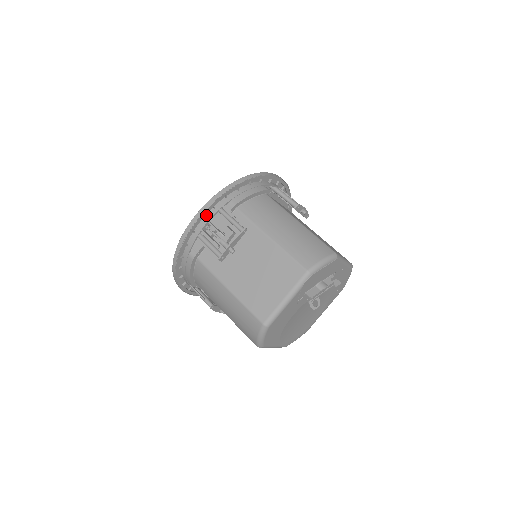
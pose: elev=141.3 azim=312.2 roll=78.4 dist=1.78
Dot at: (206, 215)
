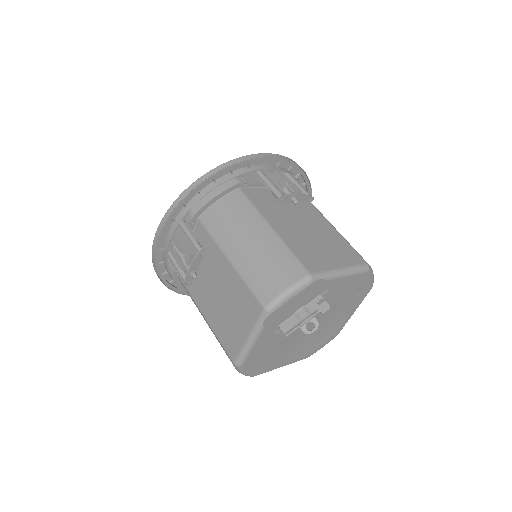
Dot at: (169, 231)
